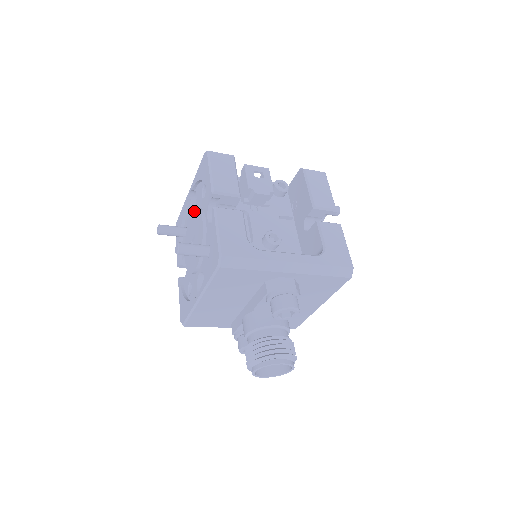
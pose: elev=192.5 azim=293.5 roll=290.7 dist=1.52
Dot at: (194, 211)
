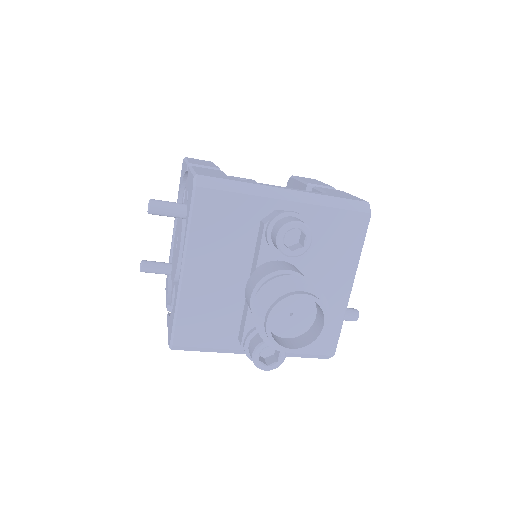
Dot at: (177, 222)
